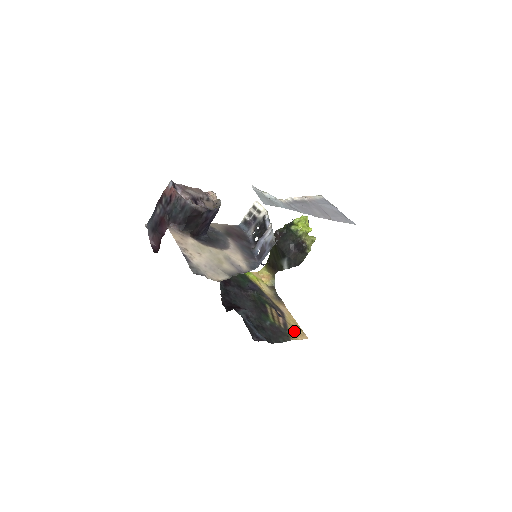
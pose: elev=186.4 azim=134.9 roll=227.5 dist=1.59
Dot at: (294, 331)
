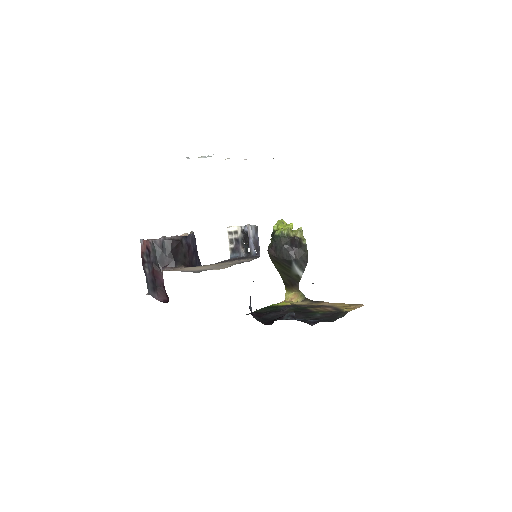
Dot at: (347, 308)
